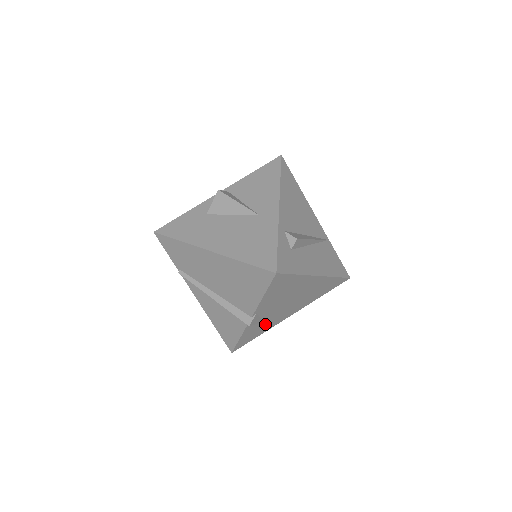
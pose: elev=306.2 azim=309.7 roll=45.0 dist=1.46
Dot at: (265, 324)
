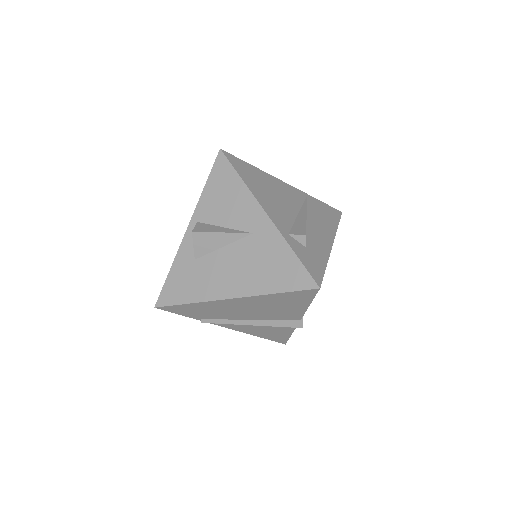
Dot at: occluded
